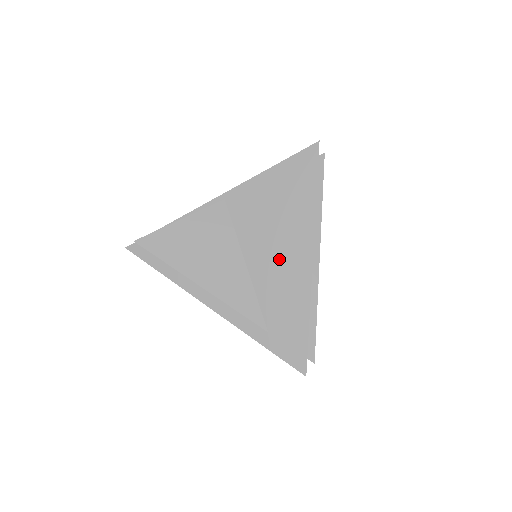
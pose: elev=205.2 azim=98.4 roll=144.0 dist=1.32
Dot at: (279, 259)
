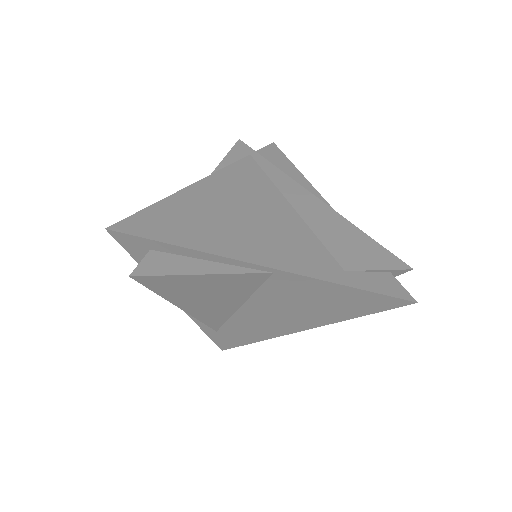
Dot at: (274, 319)
